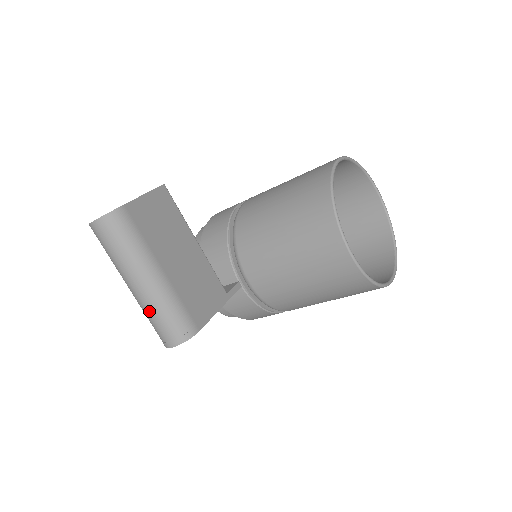
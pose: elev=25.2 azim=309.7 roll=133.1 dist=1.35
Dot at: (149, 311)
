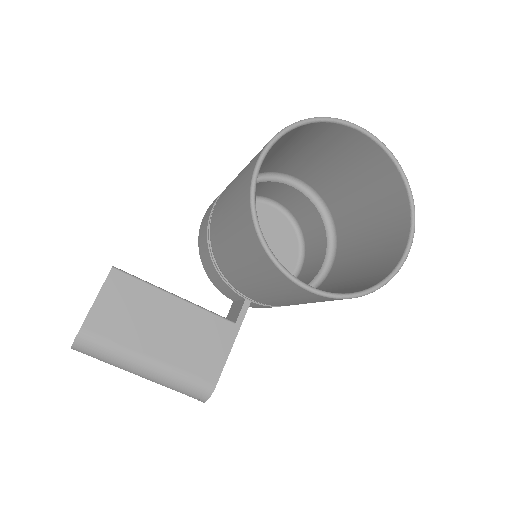
Dot at: (165, 386)
